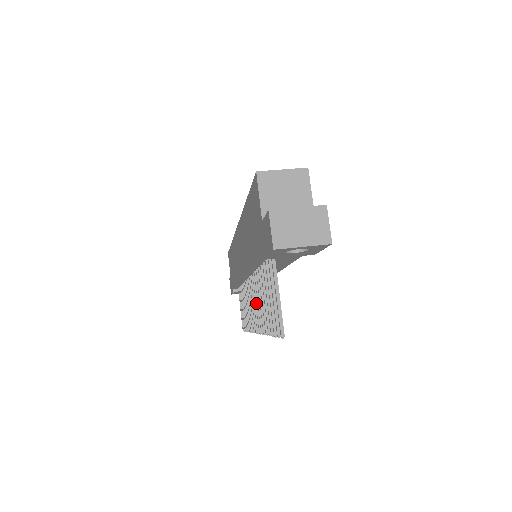
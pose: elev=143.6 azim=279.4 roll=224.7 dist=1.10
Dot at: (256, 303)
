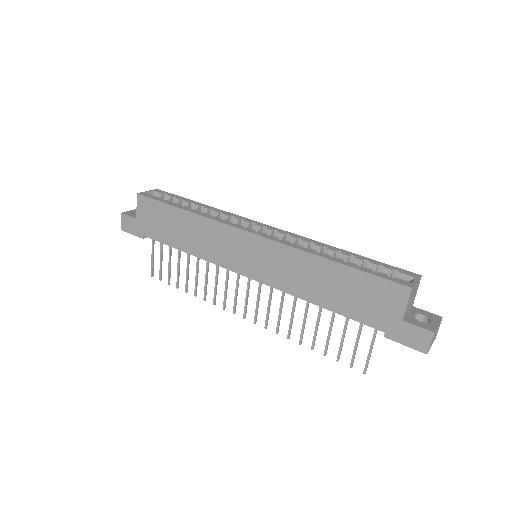
Dot at: (269, 307)
